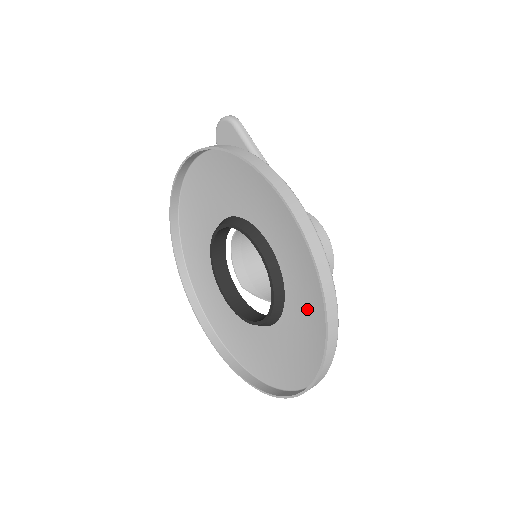
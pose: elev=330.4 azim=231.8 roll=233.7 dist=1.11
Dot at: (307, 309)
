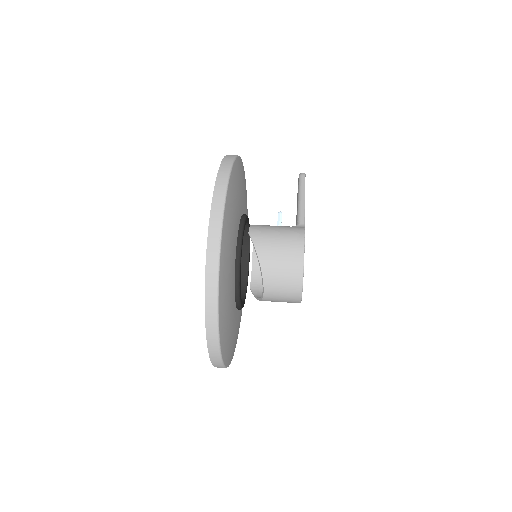
Dot at: occluded
